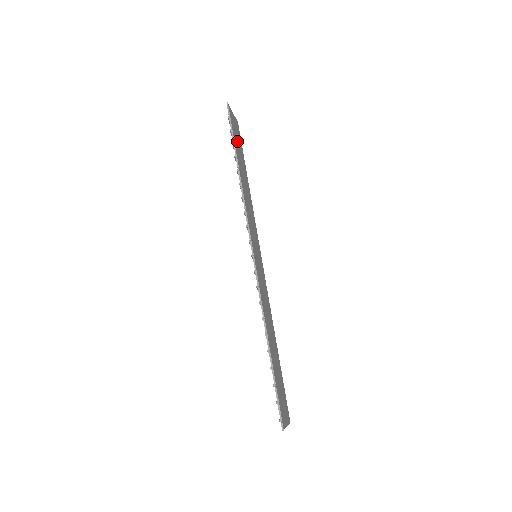
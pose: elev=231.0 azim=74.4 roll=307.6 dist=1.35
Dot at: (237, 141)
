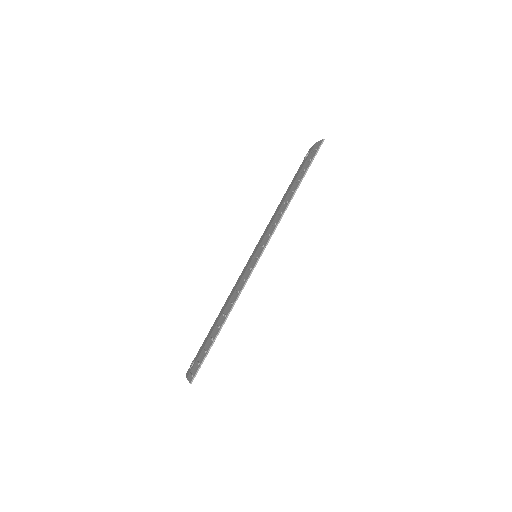
Dot at: occluded
